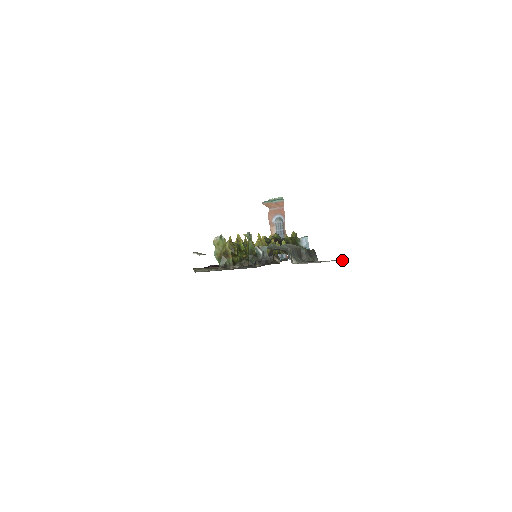
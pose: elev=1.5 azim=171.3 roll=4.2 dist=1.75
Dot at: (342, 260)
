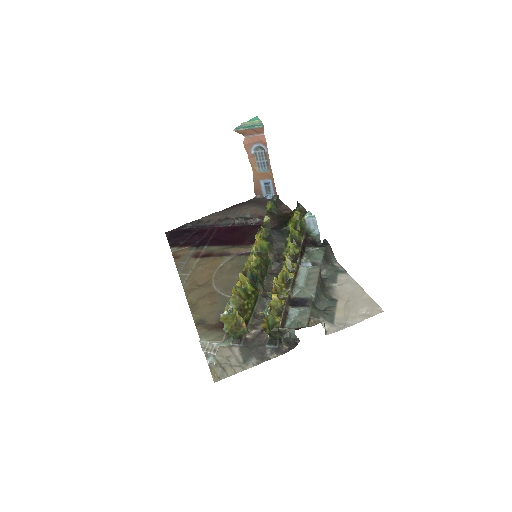
Dot at: (383, 311)
